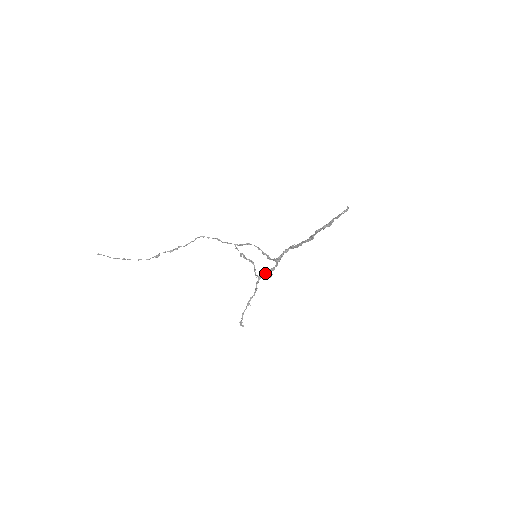
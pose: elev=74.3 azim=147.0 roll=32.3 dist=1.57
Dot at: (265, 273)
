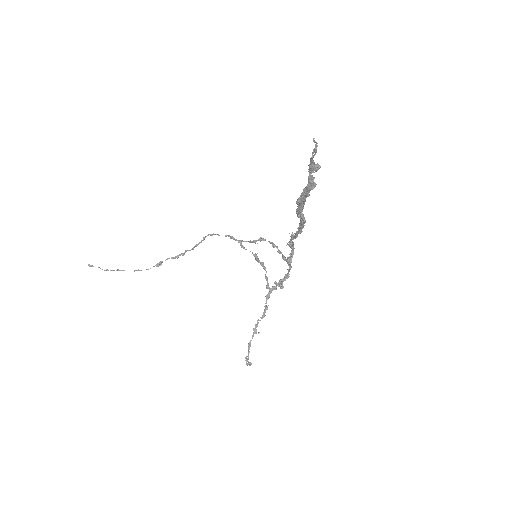
Dot at: (278, 282)
